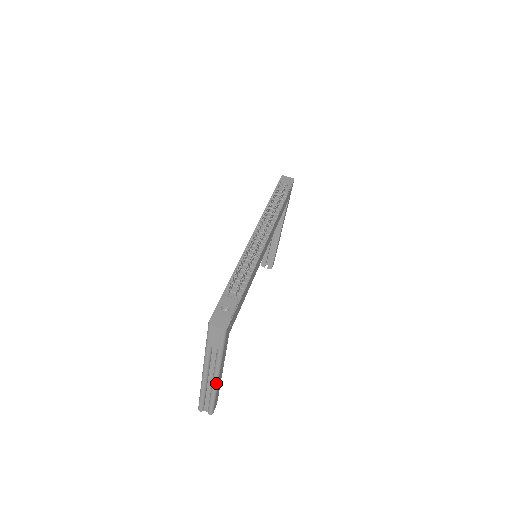
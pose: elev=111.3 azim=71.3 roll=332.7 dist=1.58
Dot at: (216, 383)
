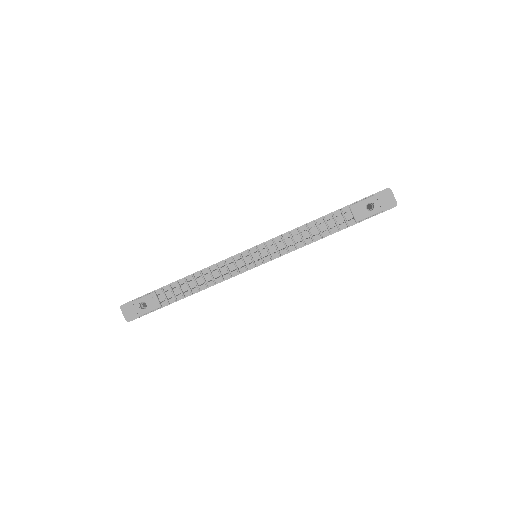
Dot at: occluded
